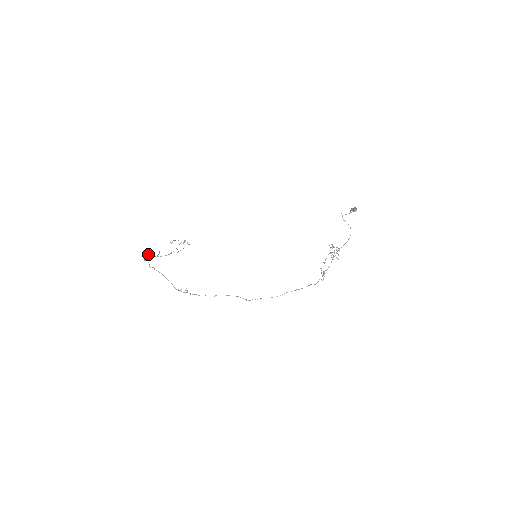
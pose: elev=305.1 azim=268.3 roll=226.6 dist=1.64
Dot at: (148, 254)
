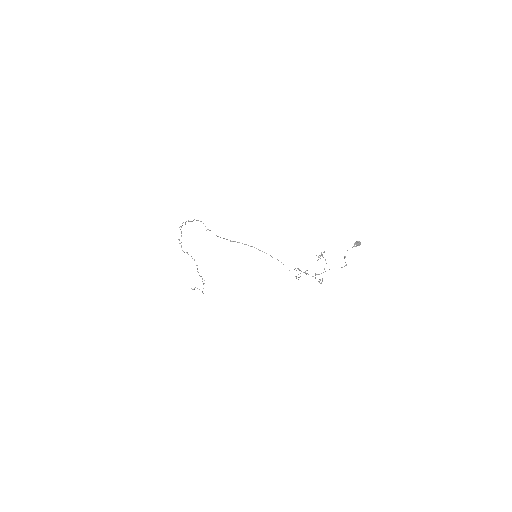
Dot at: occluded
